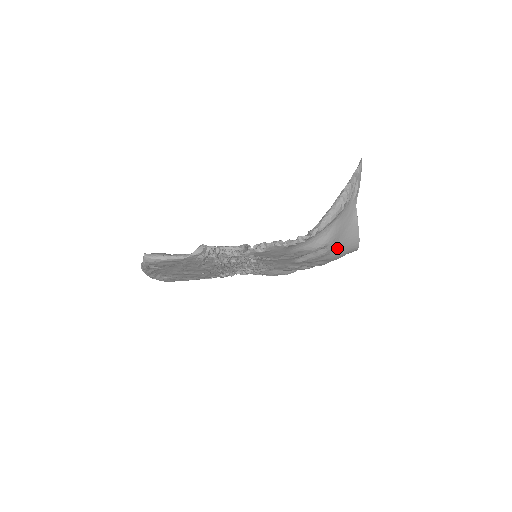
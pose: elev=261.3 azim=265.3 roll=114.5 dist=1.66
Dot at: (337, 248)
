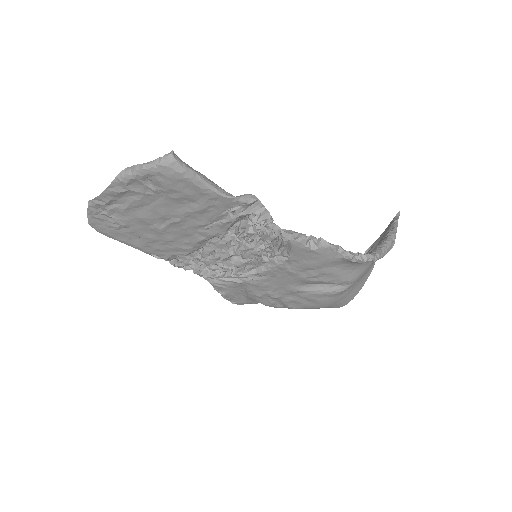
Dot at: (343, 293)
